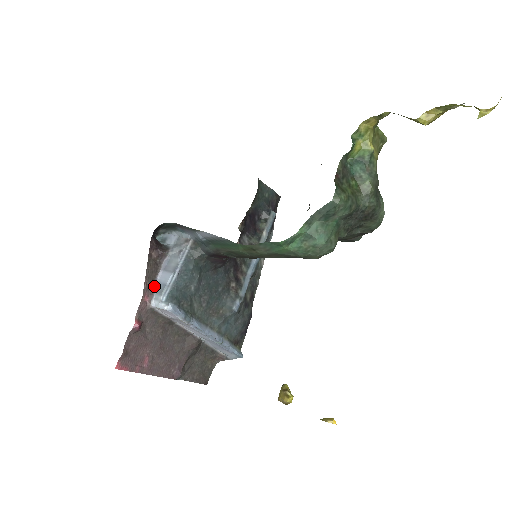
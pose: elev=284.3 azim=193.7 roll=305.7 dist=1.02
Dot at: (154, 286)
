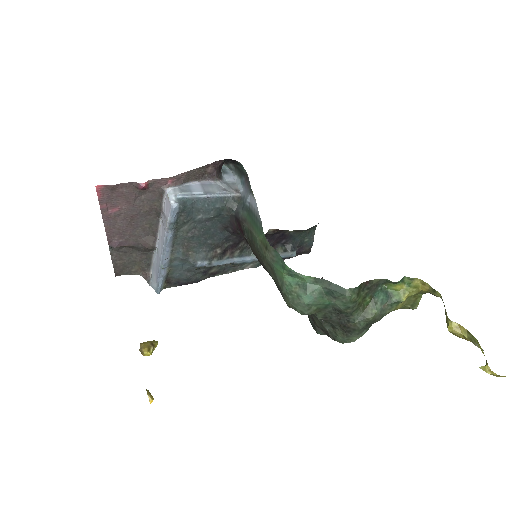
Dot at: (184, 183)
